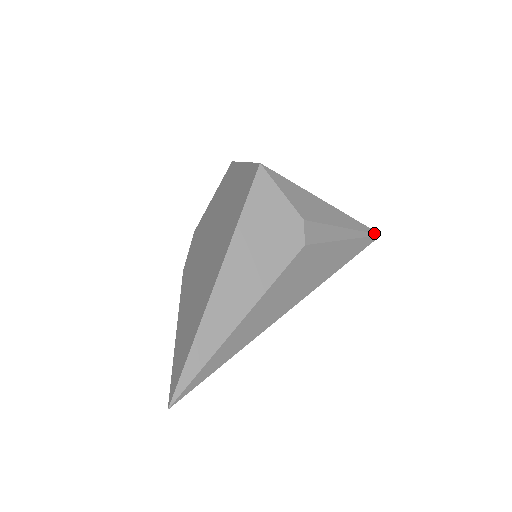
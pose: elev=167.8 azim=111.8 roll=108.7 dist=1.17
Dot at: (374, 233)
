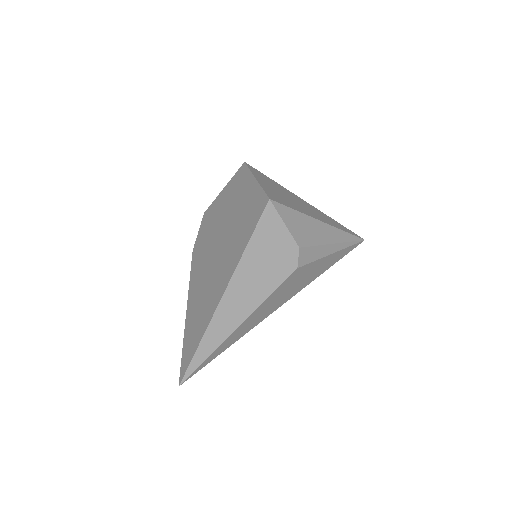
Dot at: (359, 240)
